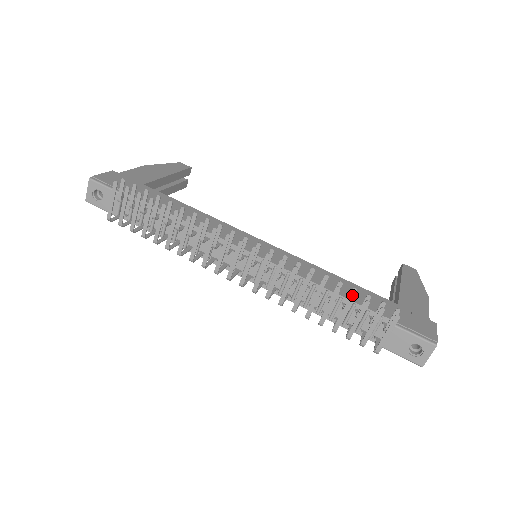
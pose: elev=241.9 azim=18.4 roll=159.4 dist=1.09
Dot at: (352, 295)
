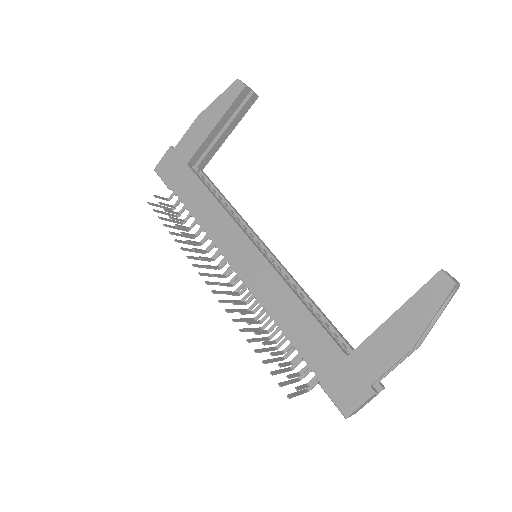
Dot at: (263, 362)
